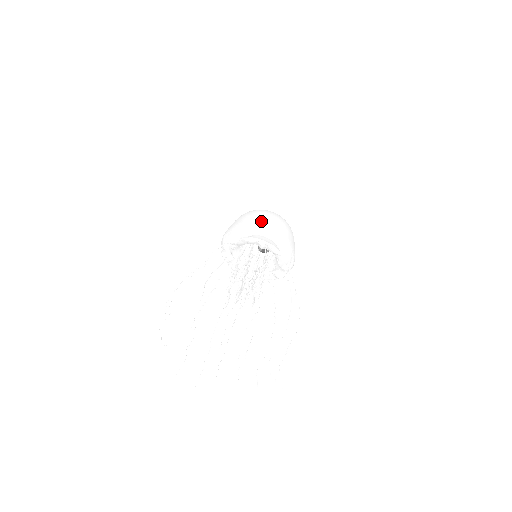
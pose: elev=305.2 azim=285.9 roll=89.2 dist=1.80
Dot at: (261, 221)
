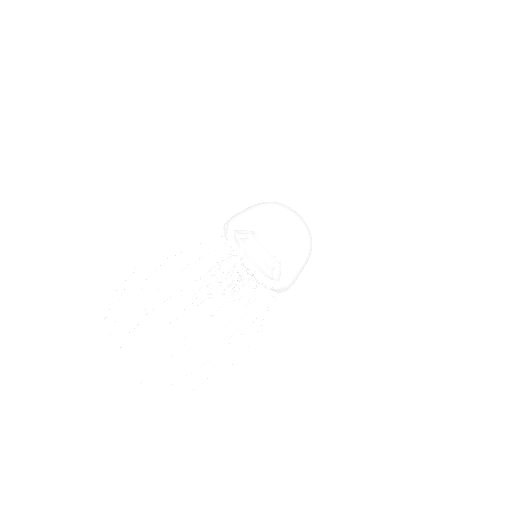
Dot at: (246, 223)
